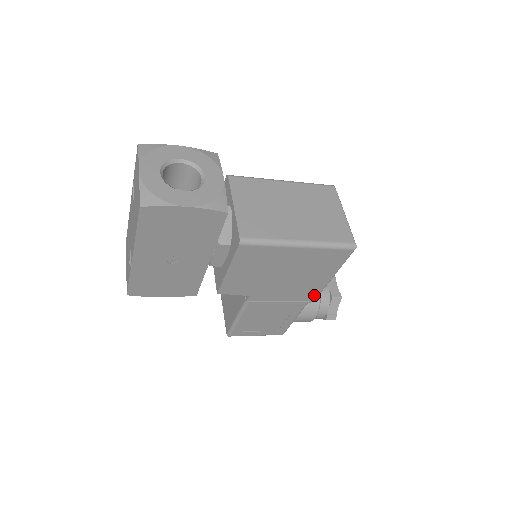
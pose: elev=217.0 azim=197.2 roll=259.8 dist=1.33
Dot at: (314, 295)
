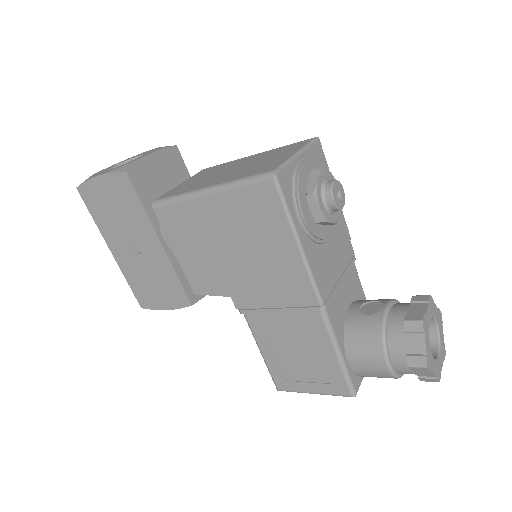
Dot at: (308, 289)
